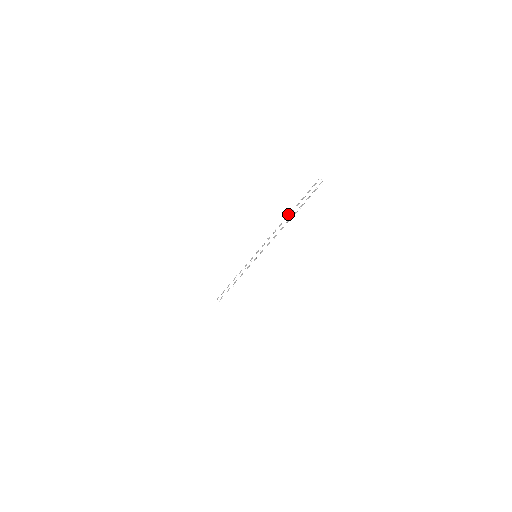
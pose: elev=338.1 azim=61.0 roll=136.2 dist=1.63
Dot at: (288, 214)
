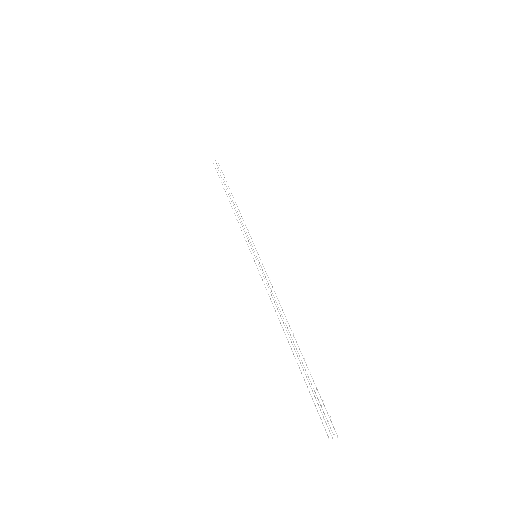
Dot at: occluded
